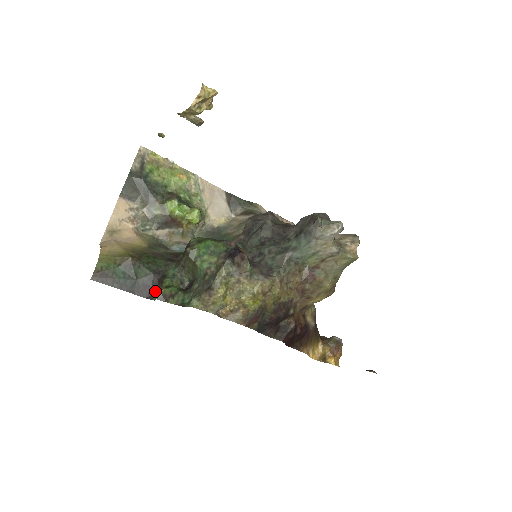
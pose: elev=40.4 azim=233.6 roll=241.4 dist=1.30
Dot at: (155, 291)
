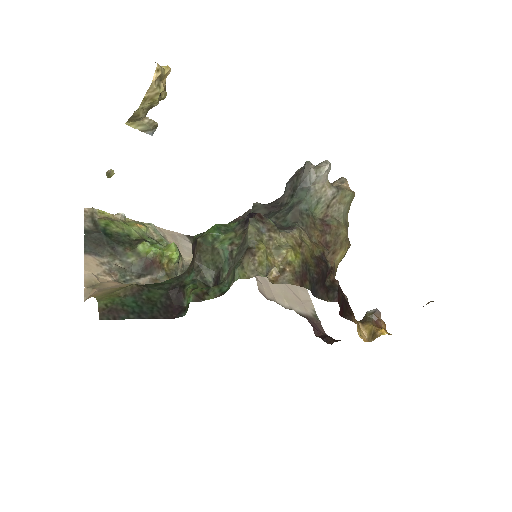
Dot at: (180, 307)
